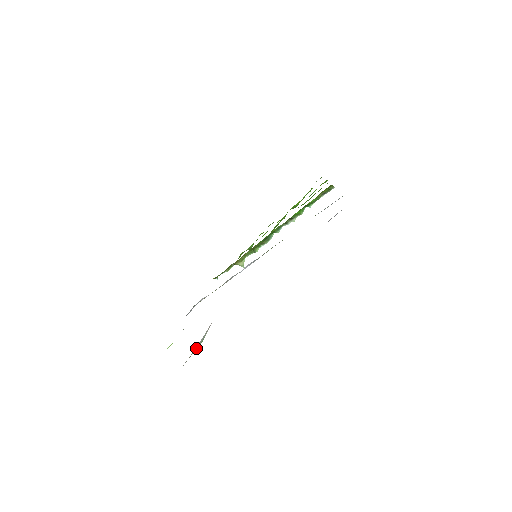
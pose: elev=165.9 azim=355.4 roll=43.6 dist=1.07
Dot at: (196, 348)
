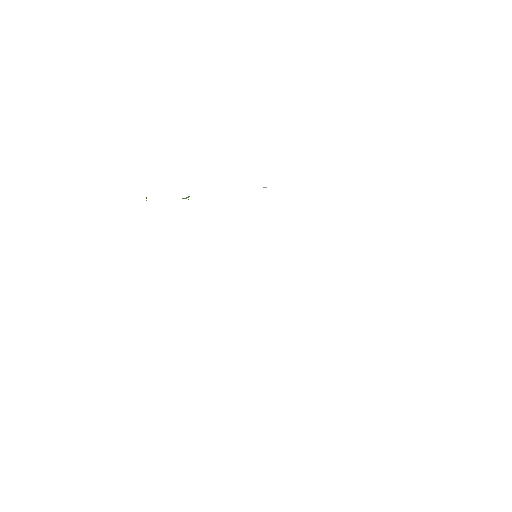
Dot at: occluded
